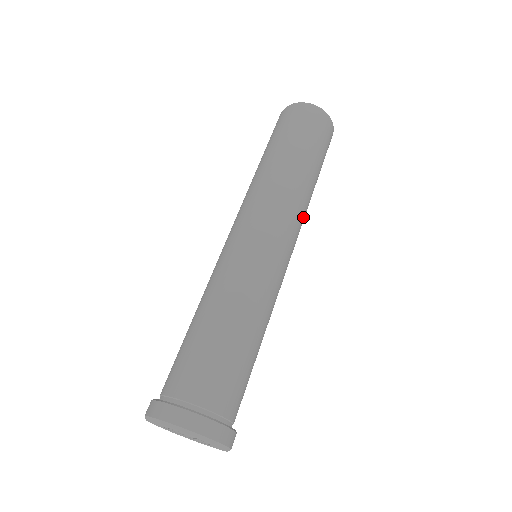
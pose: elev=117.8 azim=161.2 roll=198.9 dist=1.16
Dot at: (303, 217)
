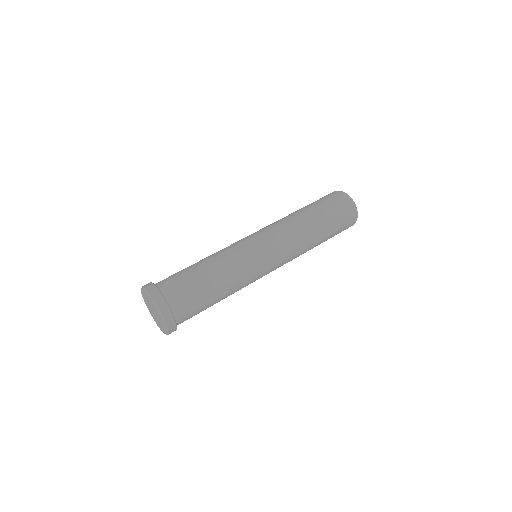
Dot at: (296, 242)
